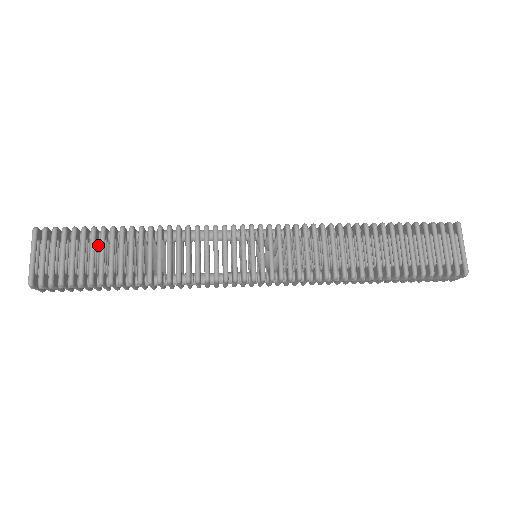
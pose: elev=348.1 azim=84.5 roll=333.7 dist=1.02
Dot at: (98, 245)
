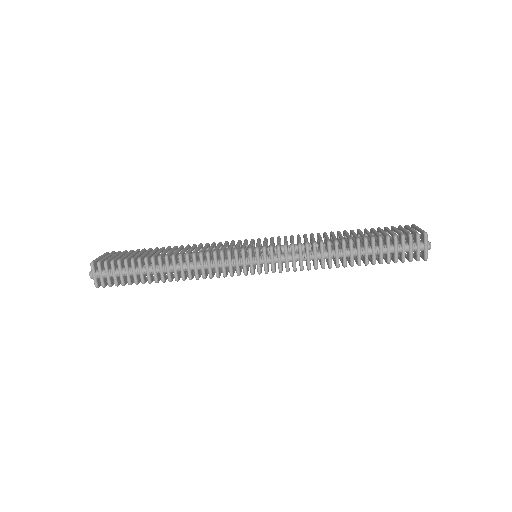
Dot at: occluded
